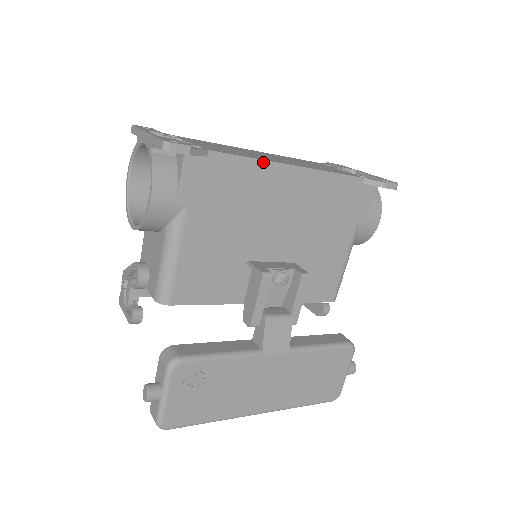
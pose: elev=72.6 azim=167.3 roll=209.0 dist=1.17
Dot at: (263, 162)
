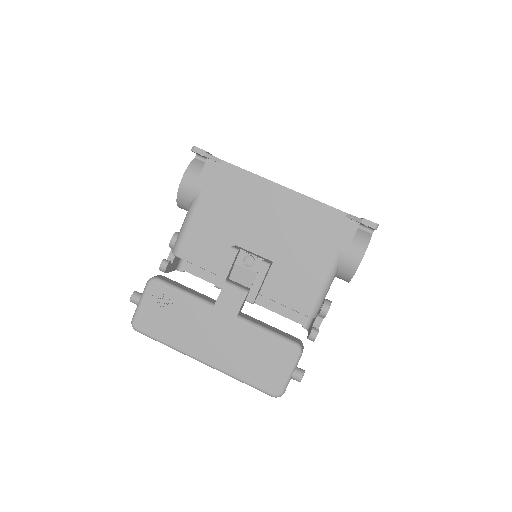
Dot at: (259, 177)
